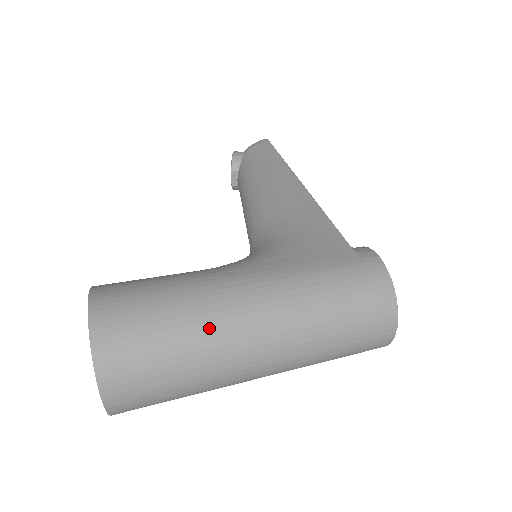
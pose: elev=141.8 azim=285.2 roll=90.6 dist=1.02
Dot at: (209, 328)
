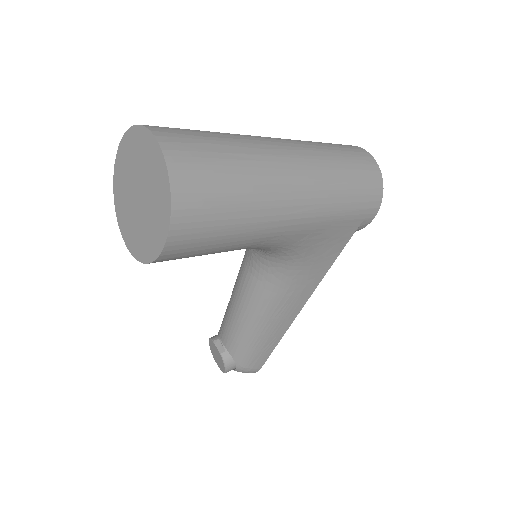
Dot at: occluded
